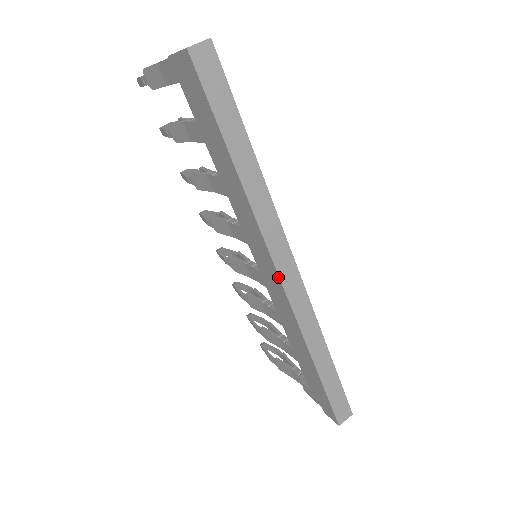
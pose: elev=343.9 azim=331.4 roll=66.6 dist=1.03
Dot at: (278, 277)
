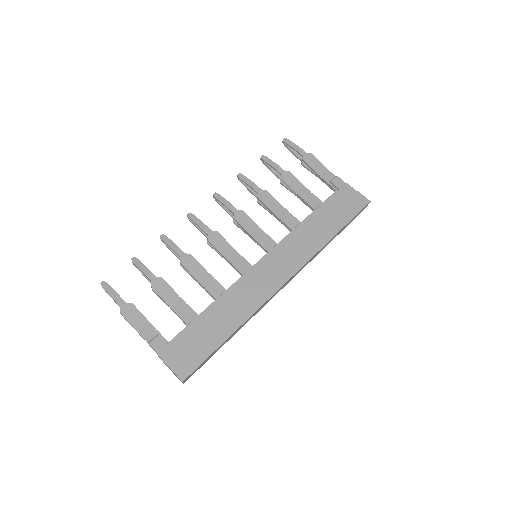
Dot at: occluded
